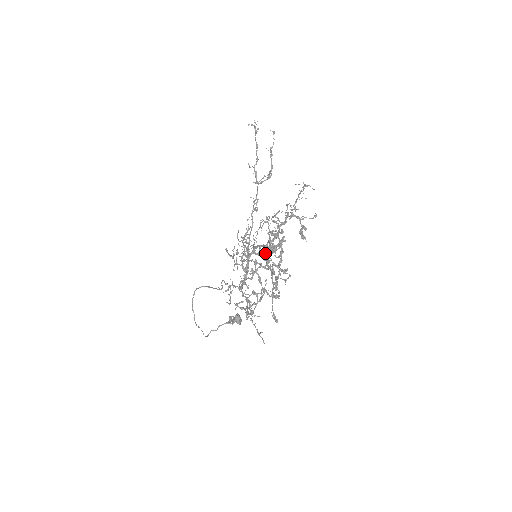
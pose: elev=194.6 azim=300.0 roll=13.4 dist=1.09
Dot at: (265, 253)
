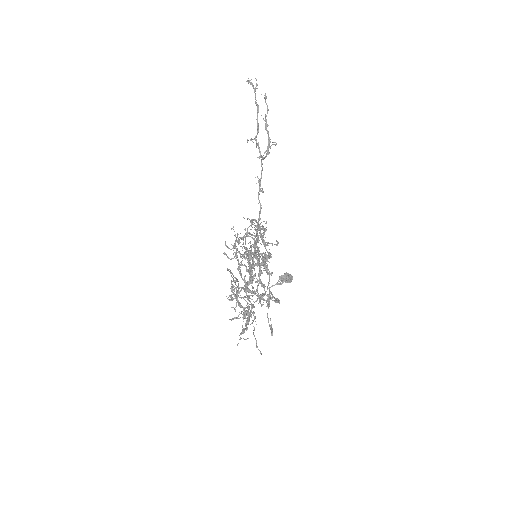
Dot at: occluded
